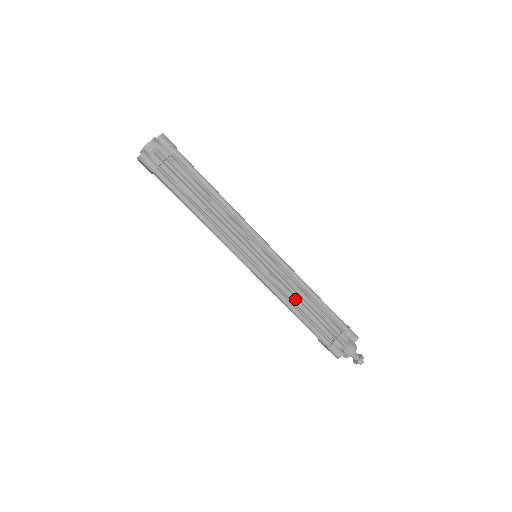
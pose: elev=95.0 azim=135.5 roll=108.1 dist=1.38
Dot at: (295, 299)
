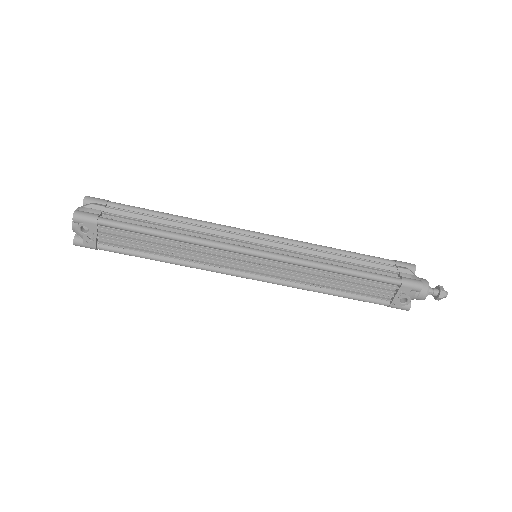
Dot at: (326, 258)
